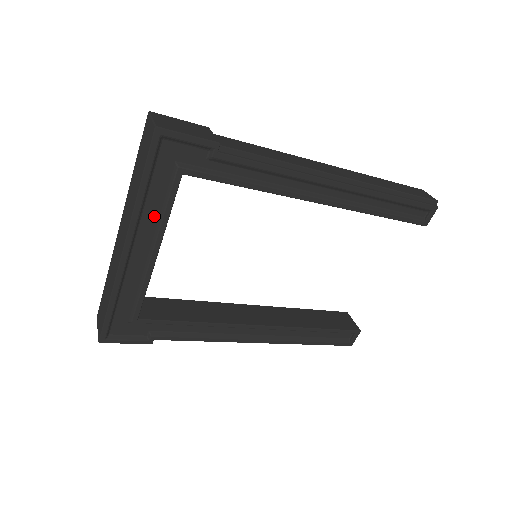
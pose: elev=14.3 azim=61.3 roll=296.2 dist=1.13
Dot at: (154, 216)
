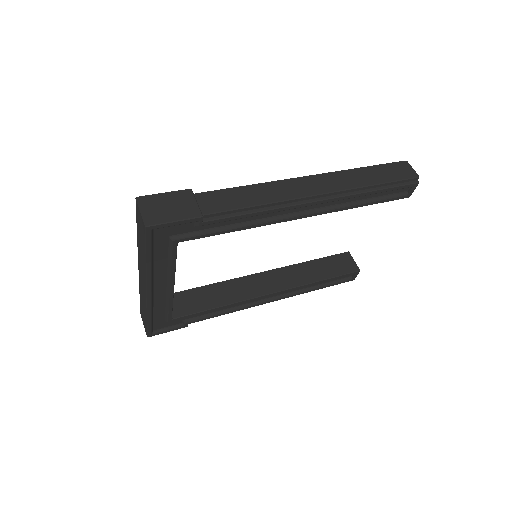
Dot at: (163, 268)
